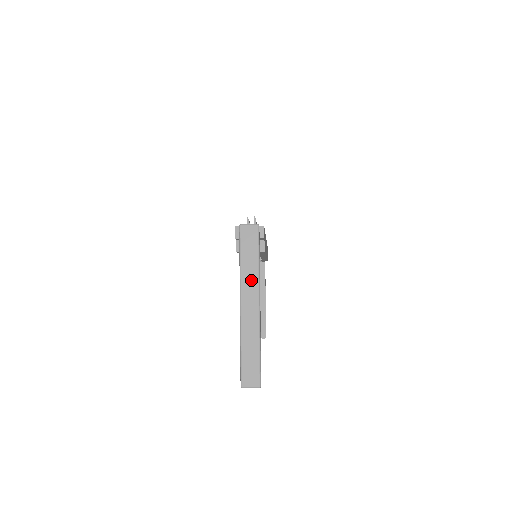
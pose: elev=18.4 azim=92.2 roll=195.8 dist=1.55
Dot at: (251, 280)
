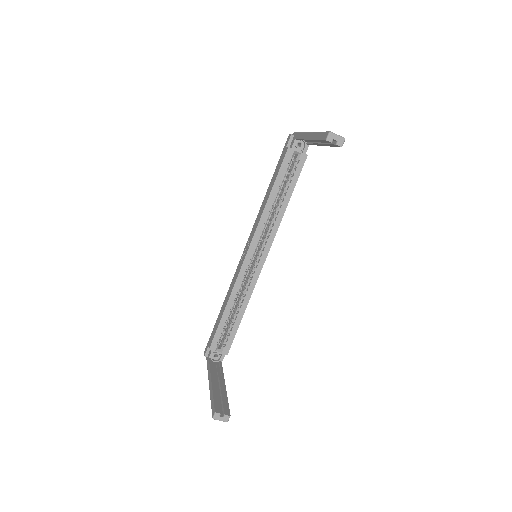
Dot at: occluded
